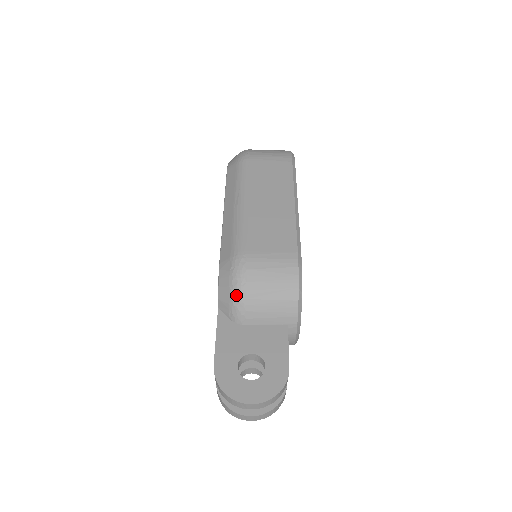
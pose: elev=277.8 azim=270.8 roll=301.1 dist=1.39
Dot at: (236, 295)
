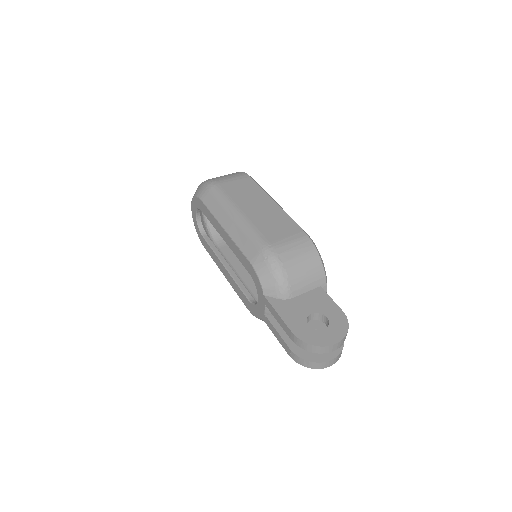
Dot at: (279, 276)
